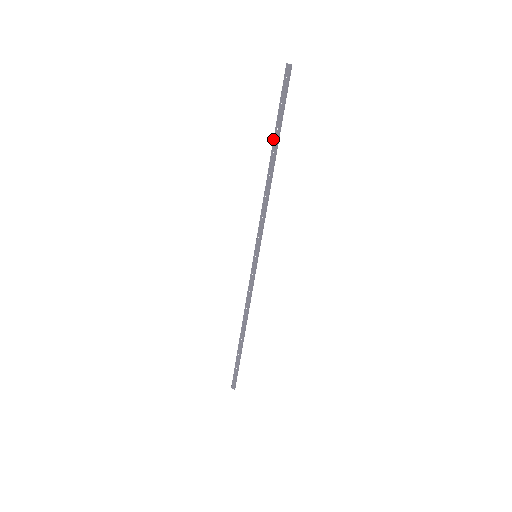
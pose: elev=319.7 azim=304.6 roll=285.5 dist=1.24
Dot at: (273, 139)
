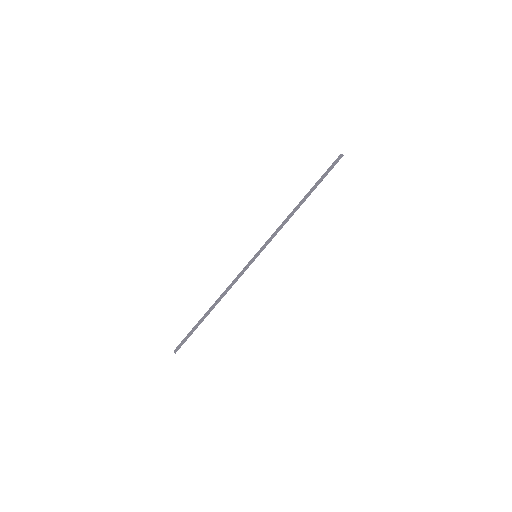
Dot at: (310, 189)
